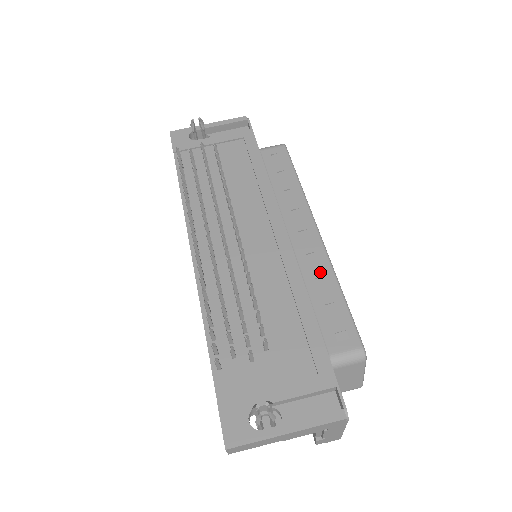
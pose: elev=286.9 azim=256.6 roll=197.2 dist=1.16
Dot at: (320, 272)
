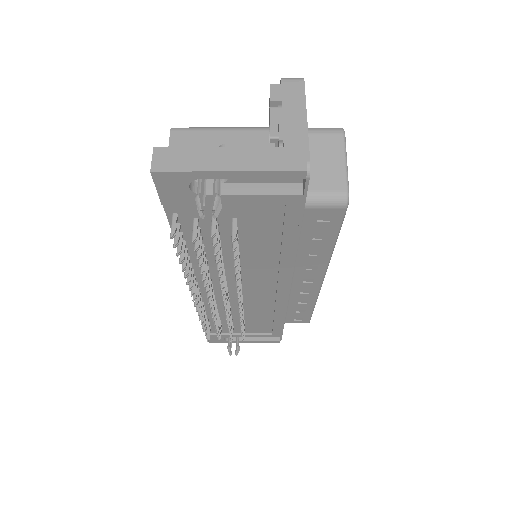
Dot at: (305, 299)
